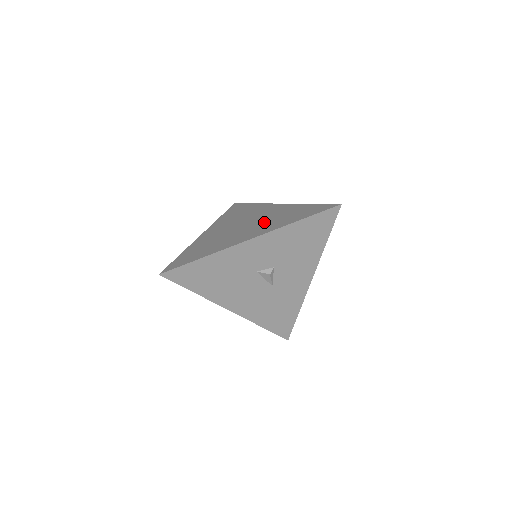
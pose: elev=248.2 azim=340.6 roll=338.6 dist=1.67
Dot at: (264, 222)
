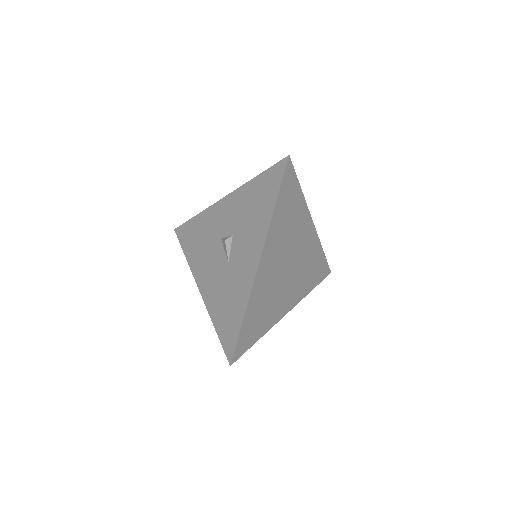
Dot at: occluded
